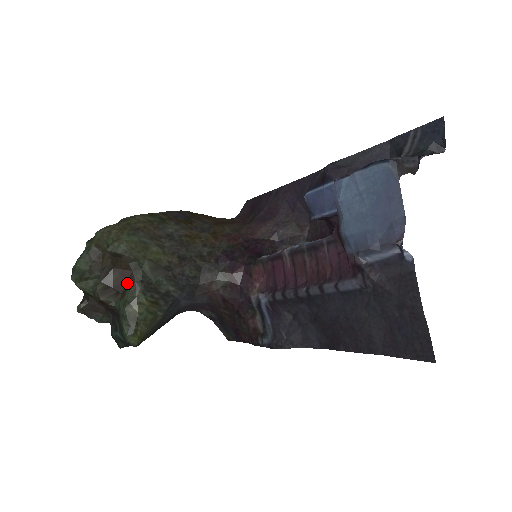
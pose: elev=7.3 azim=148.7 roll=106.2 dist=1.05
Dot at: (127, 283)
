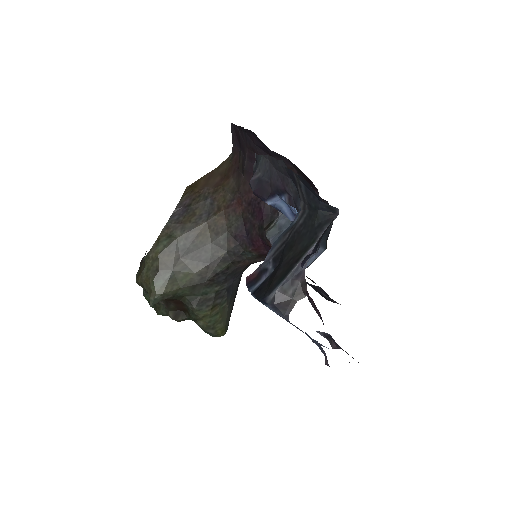
Dot at: (184, 307)
